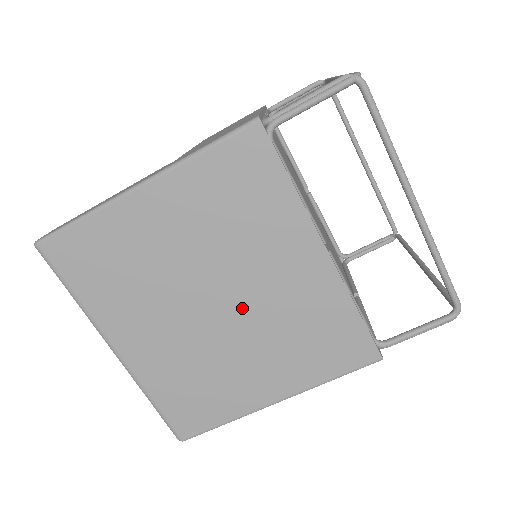
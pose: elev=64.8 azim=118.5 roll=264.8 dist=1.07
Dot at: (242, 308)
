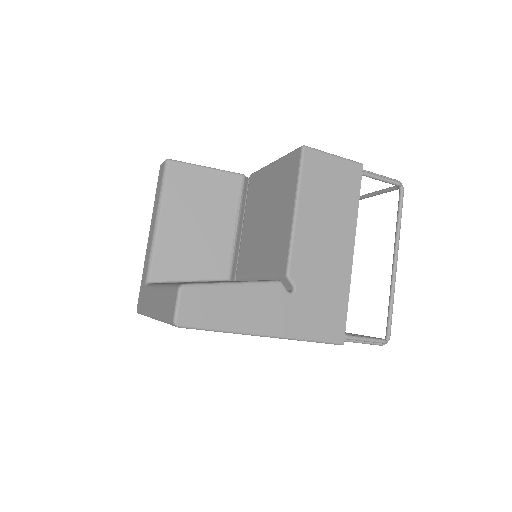
Dot at: occluded
